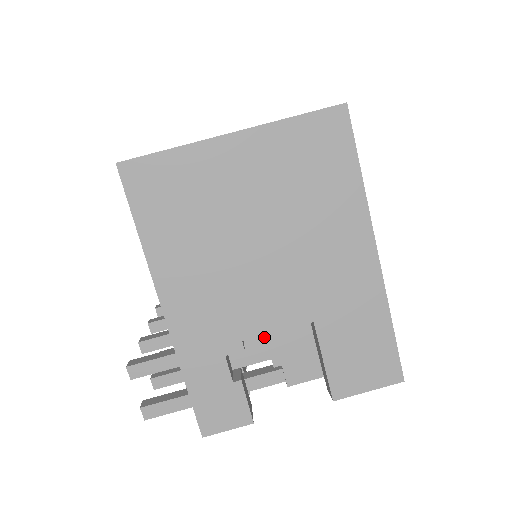
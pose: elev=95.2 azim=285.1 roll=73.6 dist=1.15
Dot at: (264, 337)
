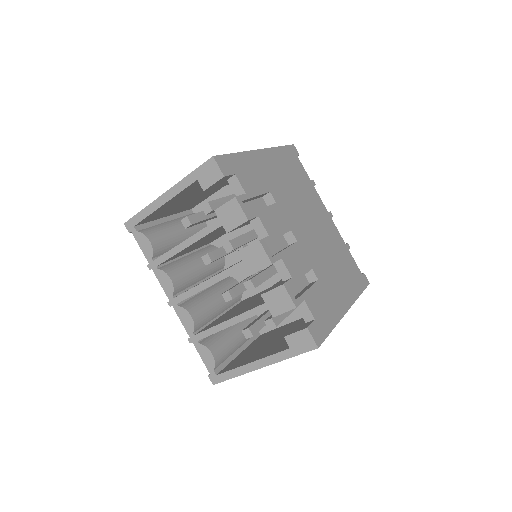
Dot at: occluded
